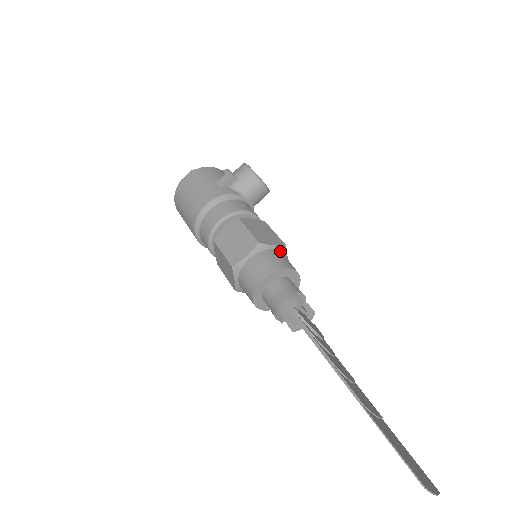
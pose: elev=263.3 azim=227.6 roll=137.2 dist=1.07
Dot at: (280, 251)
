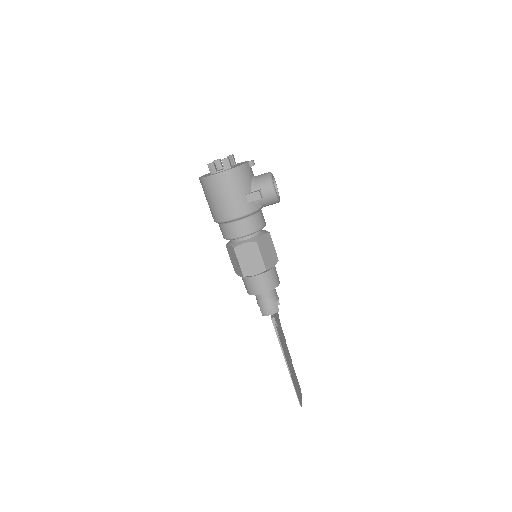
Dot at: (274, 266)
